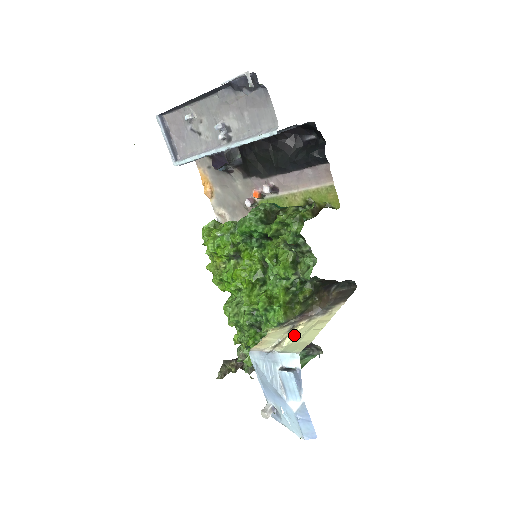
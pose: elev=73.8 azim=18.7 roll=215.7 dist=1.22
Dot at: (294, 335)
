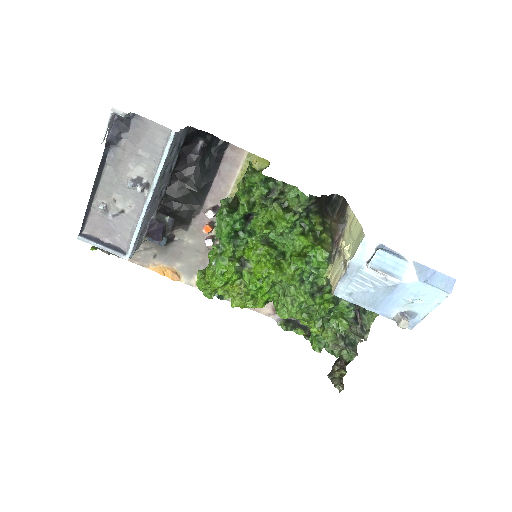
Dot at: (346, 246)
